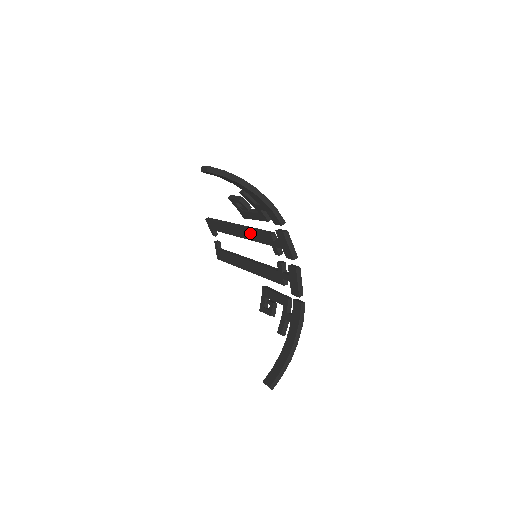
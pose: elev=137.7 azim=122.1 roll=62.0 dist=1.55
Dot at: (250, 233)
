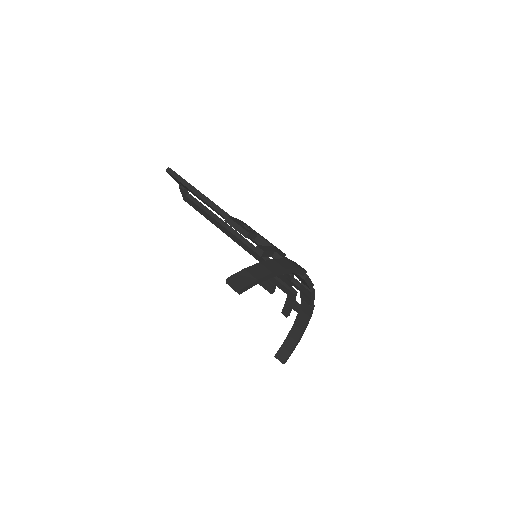
Dot at: occluded
